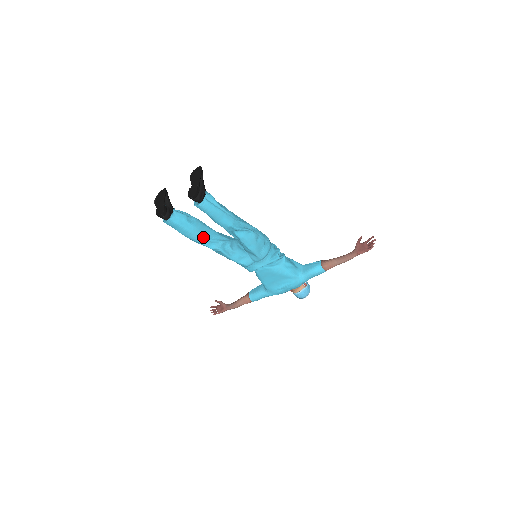
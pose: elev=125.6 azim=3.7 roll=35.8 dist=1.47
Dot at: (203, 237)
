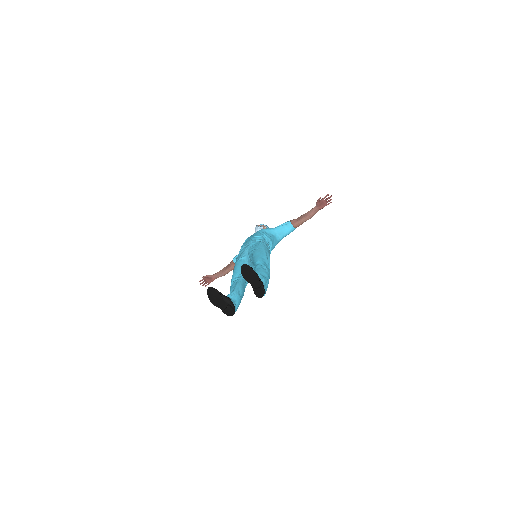
Dot at: (244, 291)
